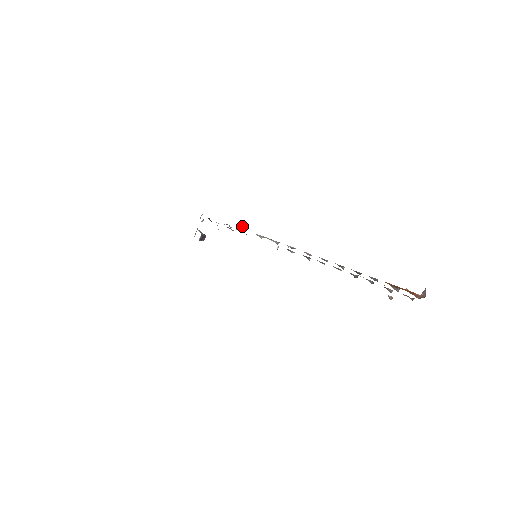
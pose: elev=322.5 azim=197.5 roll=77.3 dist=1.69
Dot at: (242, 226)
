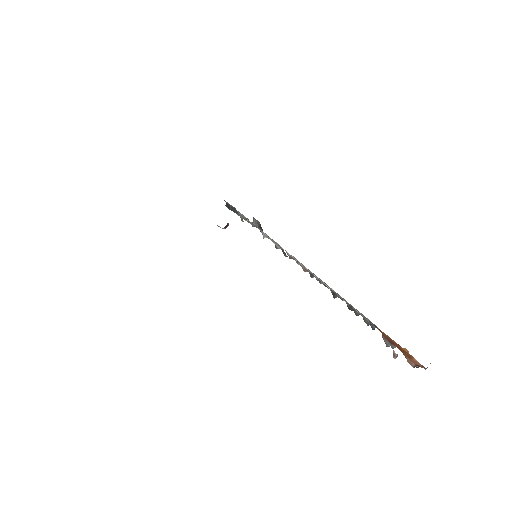
Dot at: (254, 221)
